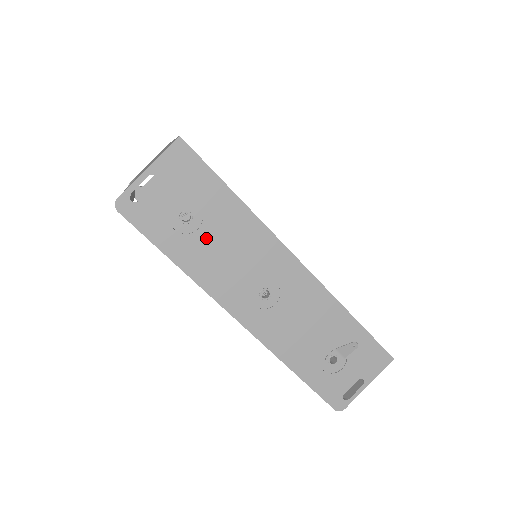
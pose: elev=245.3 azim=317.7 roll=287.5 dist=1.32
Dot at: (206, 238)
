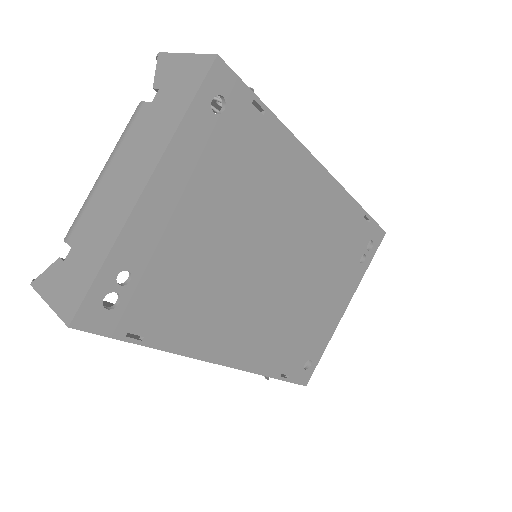
Dot at: occluded
